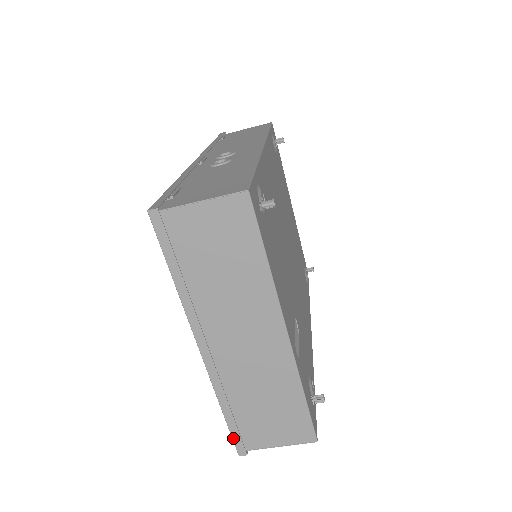
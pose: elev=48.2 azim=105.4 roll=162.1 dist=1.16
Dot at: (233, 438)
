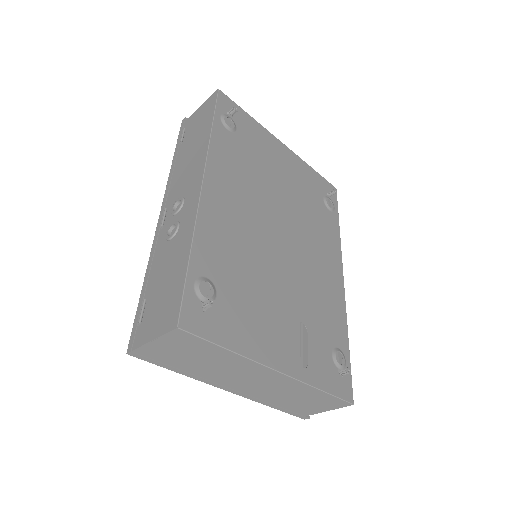
Dot at: occluded
